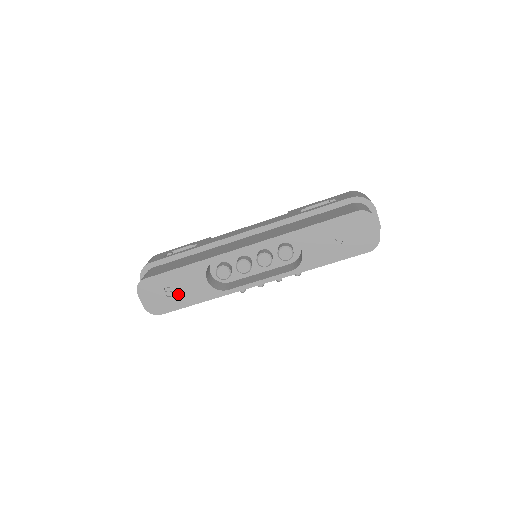
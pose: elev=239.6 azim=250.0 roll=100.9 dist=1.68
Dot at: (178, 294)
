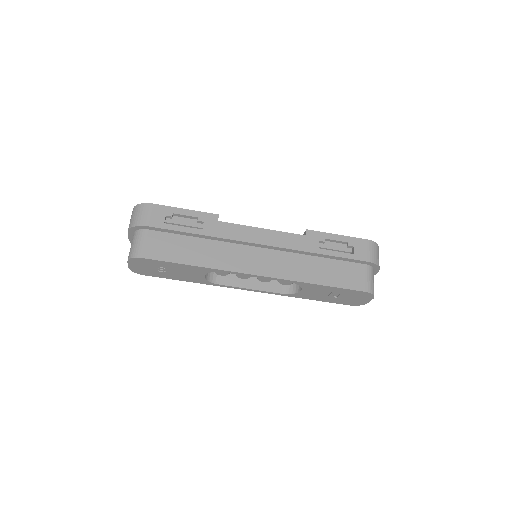
Dot at: (170, 273)
